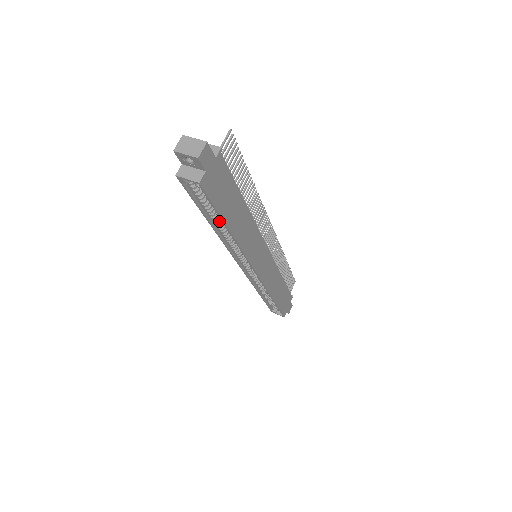
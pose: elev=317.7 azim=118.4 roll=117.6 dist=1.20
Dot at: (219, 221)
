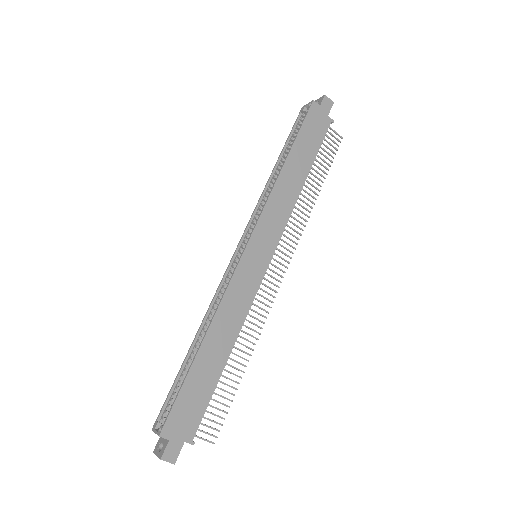
Dot at: occluded
